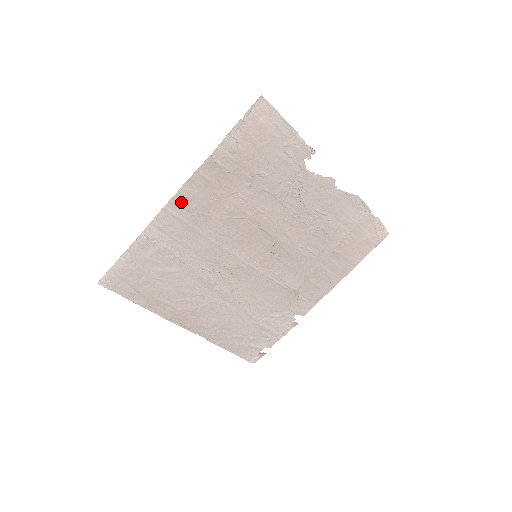
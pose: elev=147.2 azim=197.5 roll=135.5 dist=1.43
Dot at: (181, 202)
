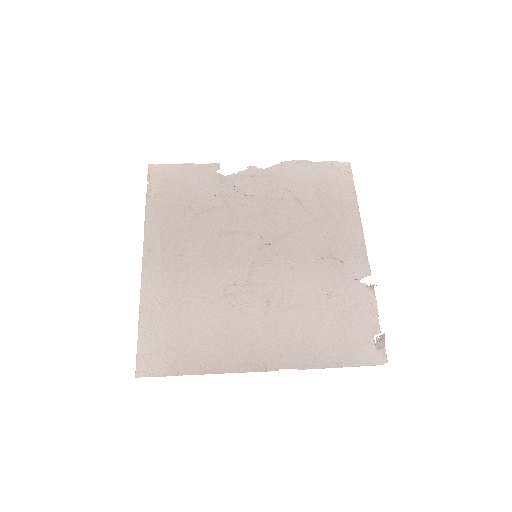
Dot at: (152, 260)
